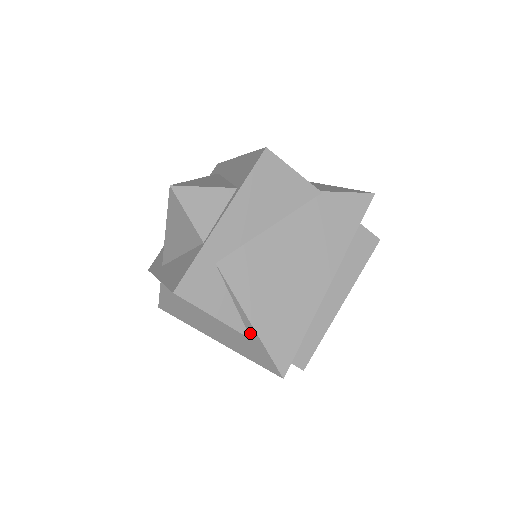
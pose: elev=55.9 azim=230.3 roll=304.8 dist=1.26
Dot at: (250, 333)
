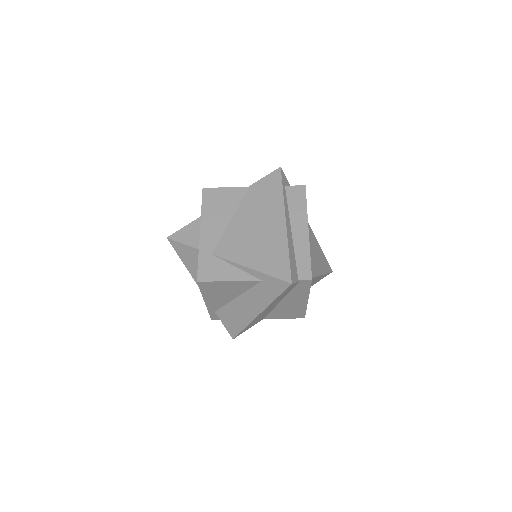
Dot at: (257, 277)
